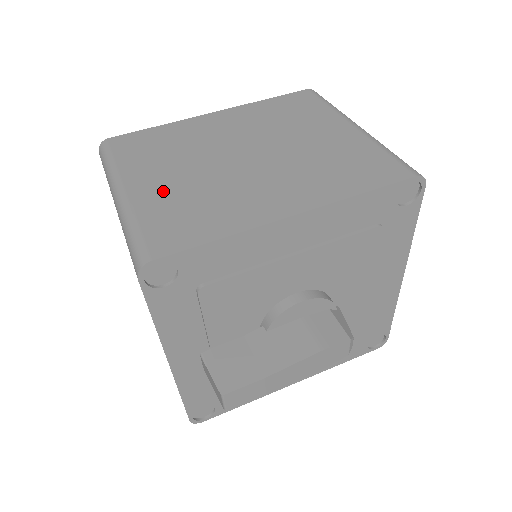
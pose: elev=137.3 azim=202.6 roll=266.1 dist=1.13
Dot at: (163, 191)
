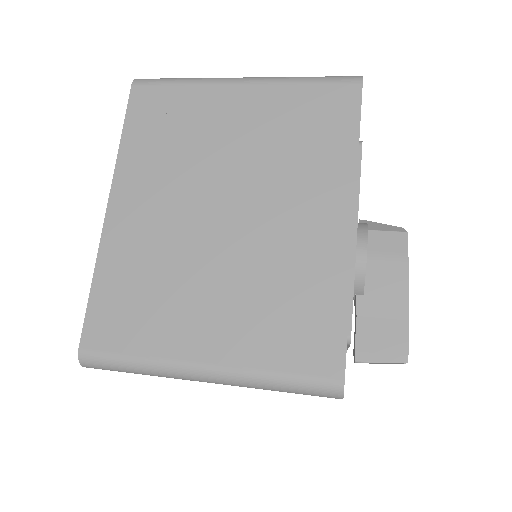
Dot at: (234, 326)
